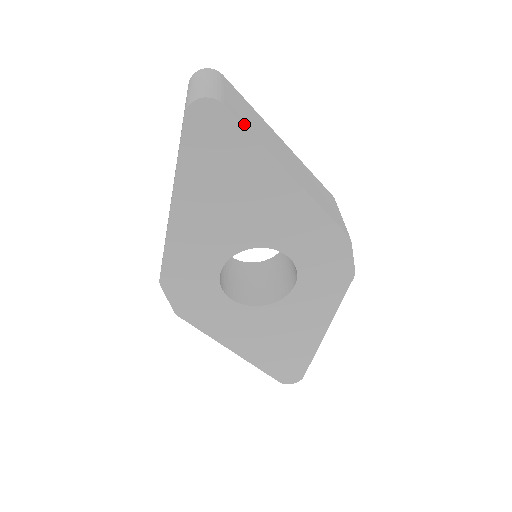
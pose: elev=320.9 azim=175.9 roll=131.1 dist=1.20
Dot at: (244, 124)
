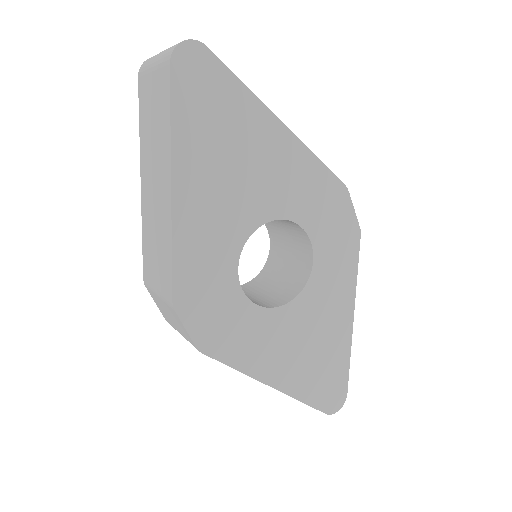
Dot at: (228, 70)
